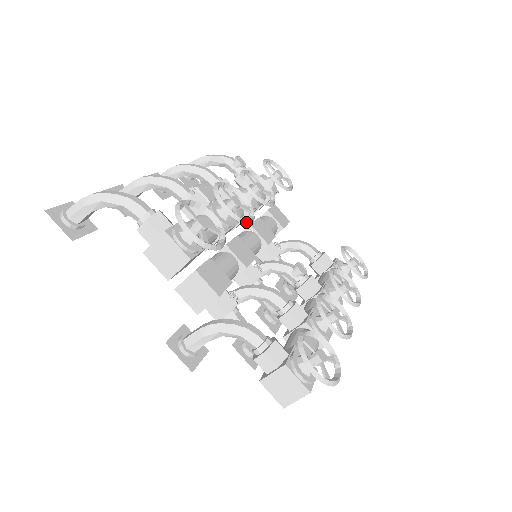
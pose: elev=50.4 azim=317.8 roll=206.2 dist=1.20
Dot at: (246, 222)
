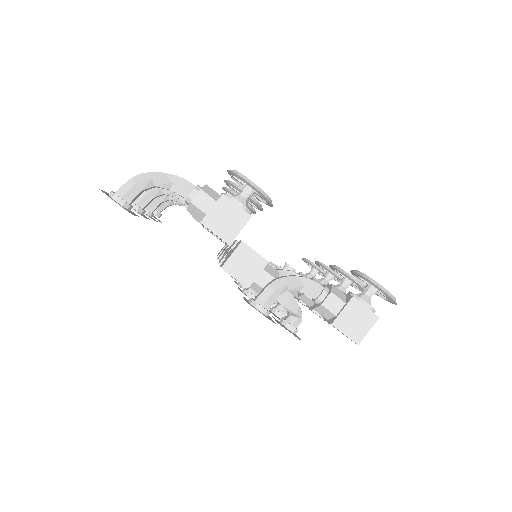
Dot at: (261, 207)
